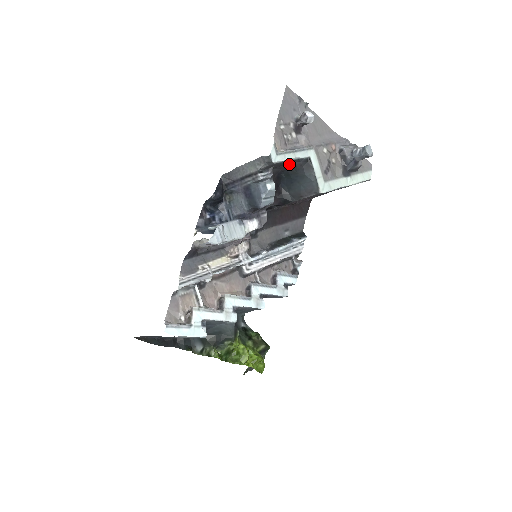
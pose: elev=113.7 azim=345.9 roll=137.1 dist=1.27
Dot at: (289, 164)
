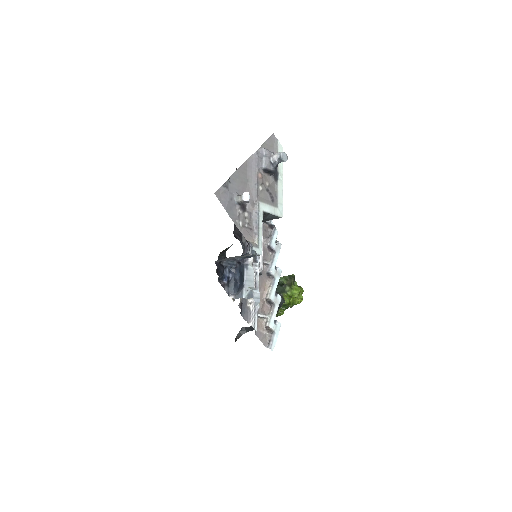
Dot at: occluded
